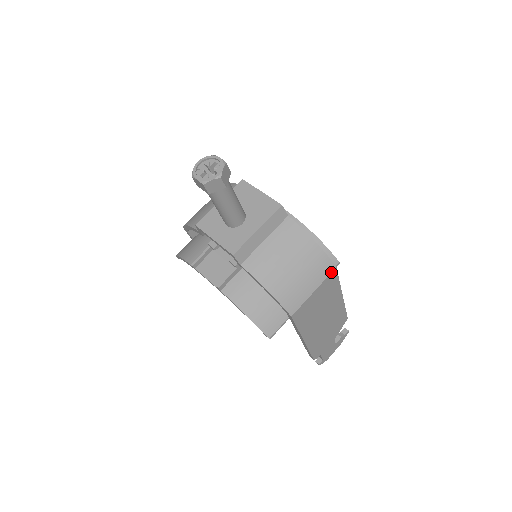
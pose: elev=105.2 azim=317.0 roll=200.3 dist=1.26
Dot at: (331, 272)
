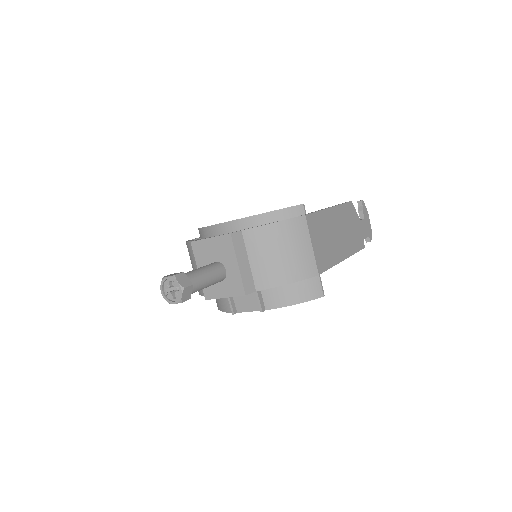
Dot at: (306, 222)
